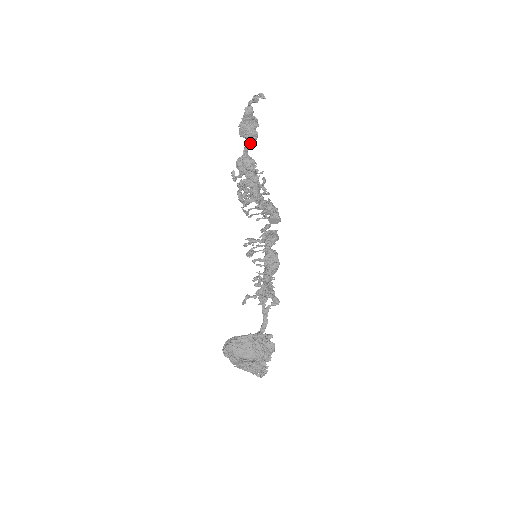
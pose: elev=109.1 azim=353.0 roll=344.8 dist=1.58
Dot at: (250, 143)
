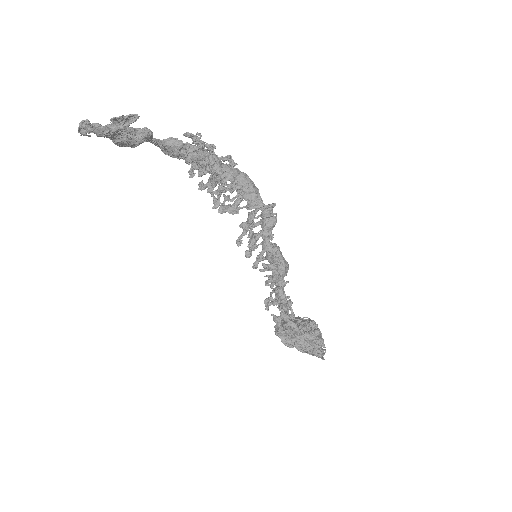
Dot at: (149, 140)
